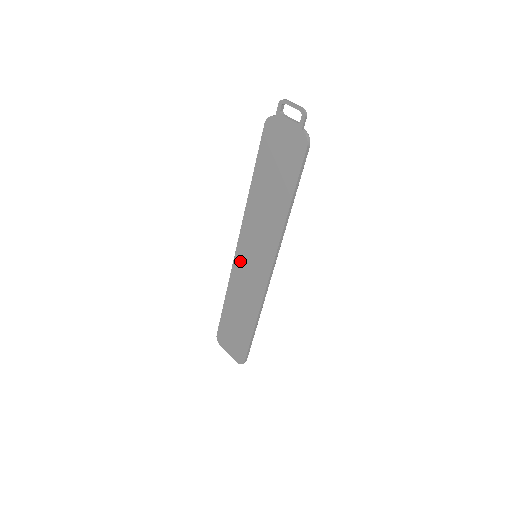
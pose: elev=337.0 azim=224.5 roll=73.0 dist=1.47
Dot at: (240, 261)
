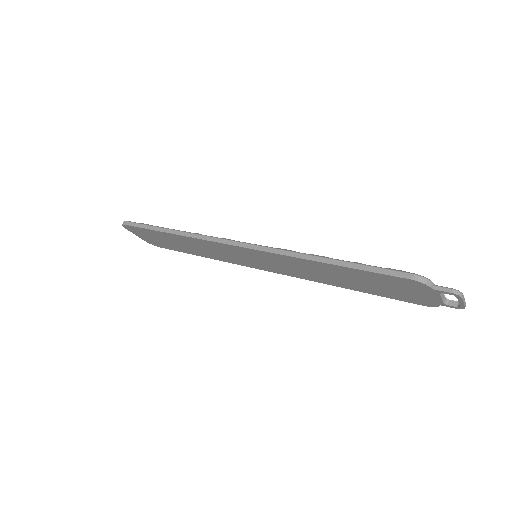
Dot at: (229, 249)
